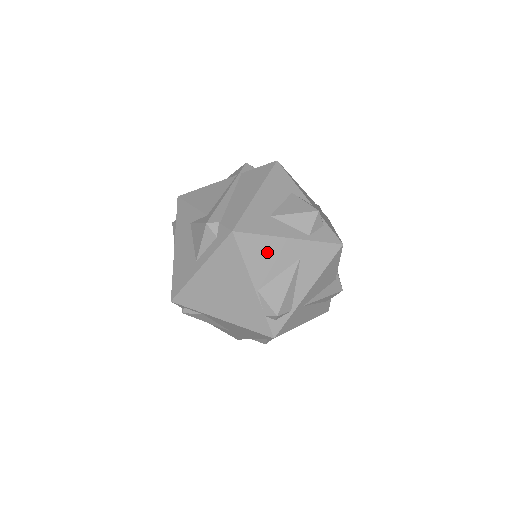
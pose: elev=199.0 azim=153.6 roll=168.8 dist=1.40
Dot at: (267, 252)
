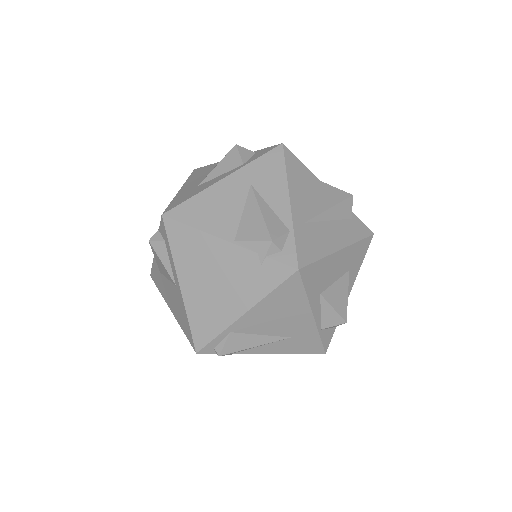
Dot at: (212, 205)
